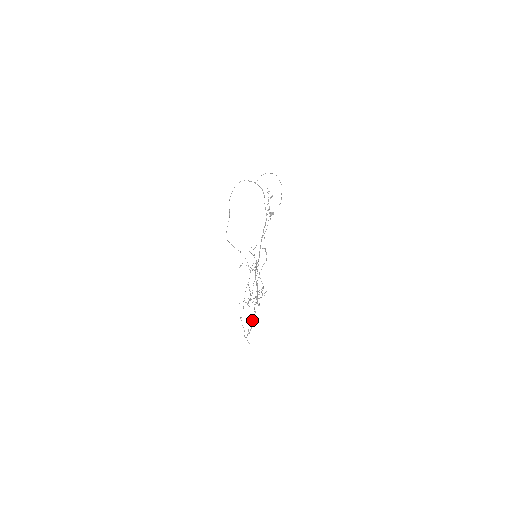
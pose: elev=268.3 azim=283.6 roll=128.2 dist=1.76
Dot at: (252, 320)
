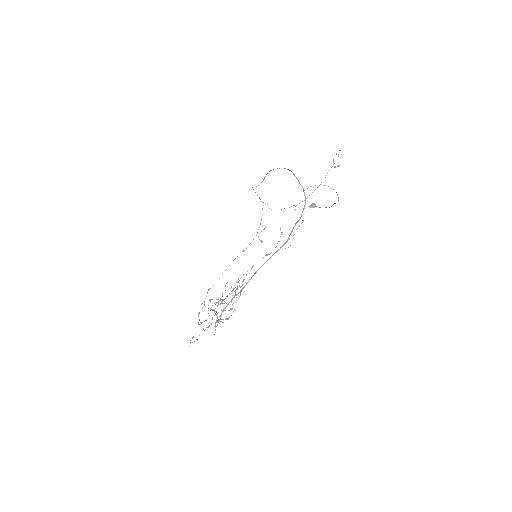
Dot at: occluded
